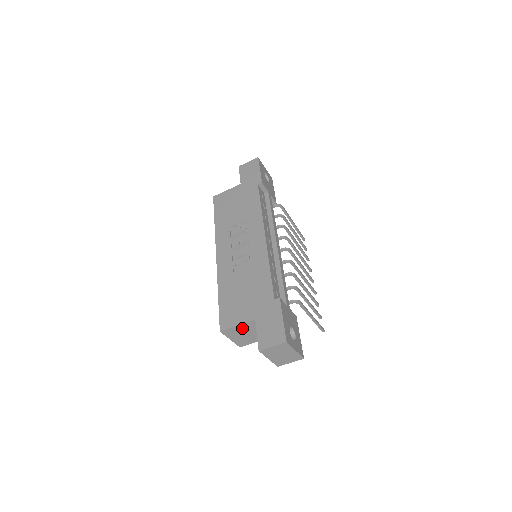
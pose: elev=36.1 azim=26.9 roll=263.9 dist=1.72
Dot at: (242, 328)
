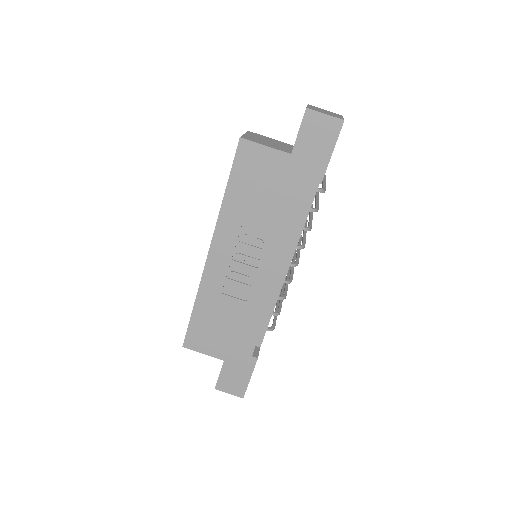
Dot at: occluded
